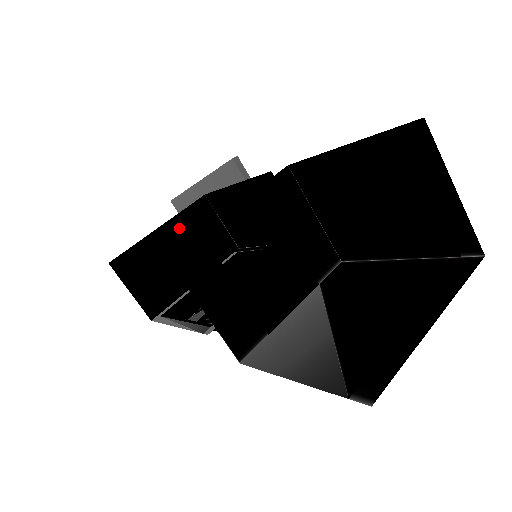
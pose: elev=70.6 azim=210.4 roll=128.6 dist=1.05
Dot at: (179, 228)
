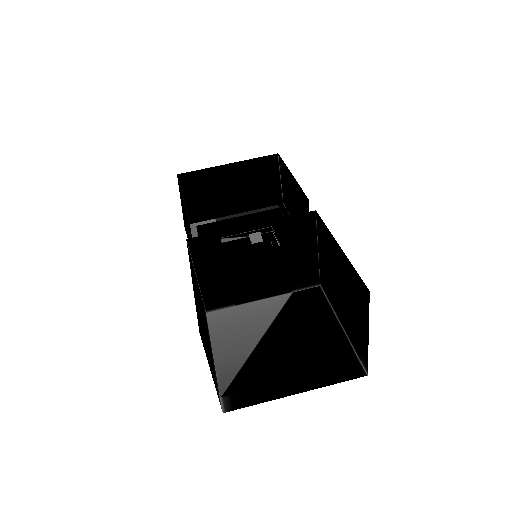
Dot at: (243, 170)
